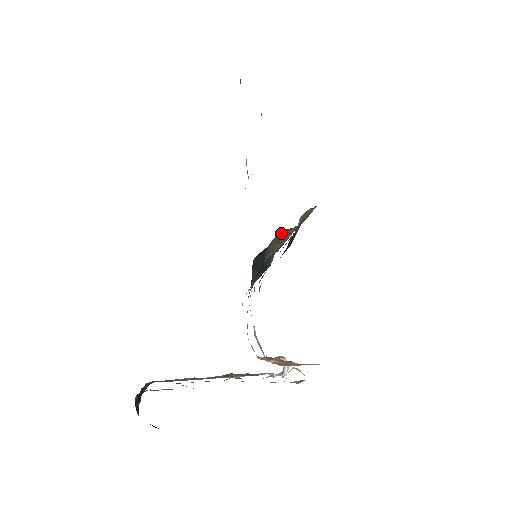
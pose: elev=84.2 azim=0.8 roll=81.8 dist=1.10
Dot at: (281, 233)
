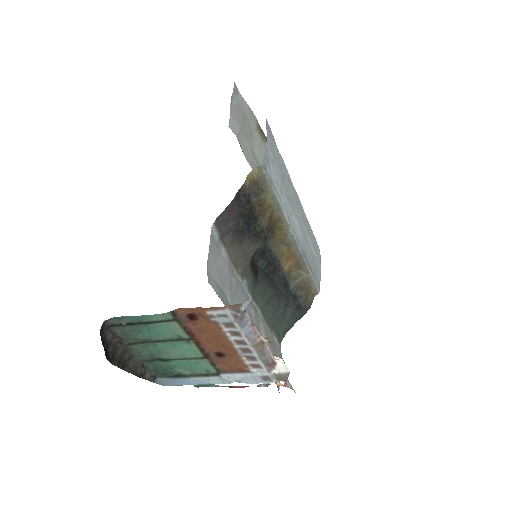
Dot at: (282, 238)
